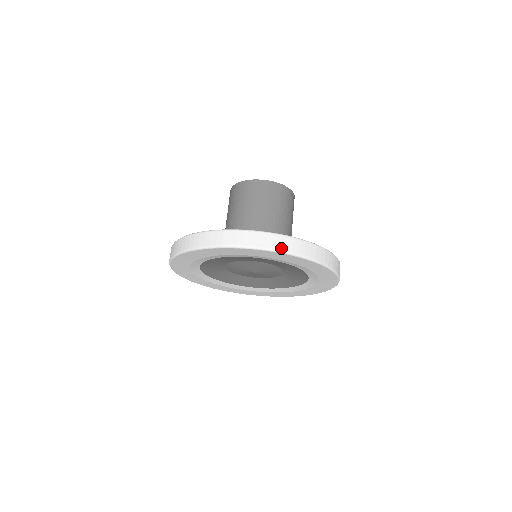
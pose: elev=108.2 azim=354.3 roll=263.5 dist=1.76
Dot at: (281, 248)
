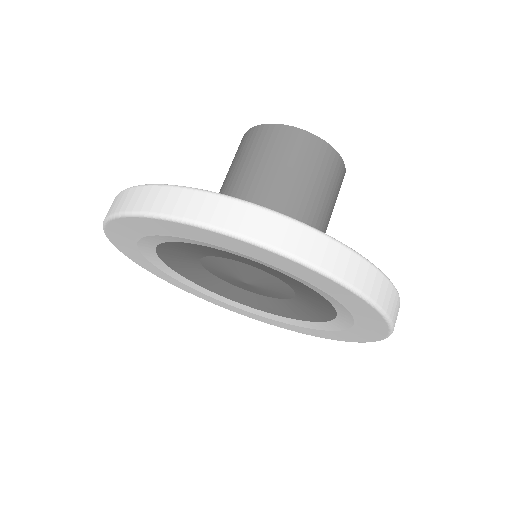
Dot at: (128, 207)
